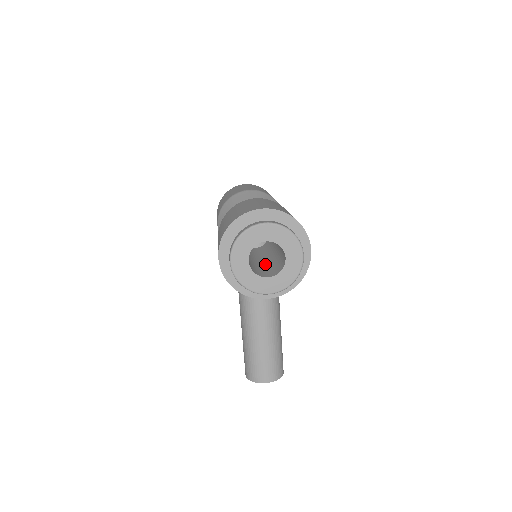
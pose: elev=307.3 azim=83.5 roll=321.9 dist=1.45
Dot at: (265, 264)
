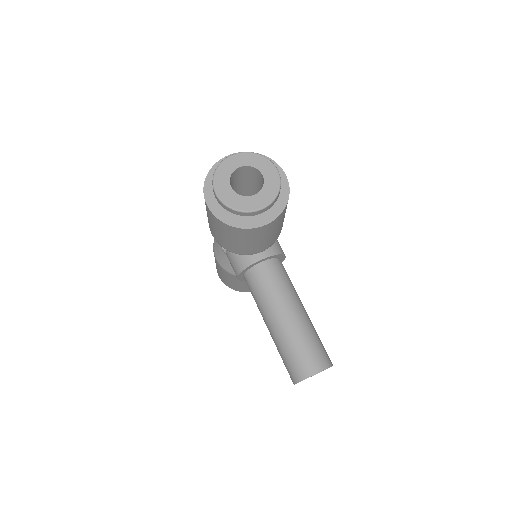
Dot at: occluded
